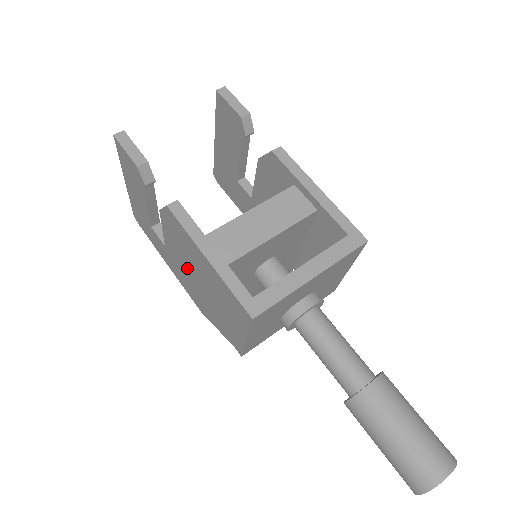
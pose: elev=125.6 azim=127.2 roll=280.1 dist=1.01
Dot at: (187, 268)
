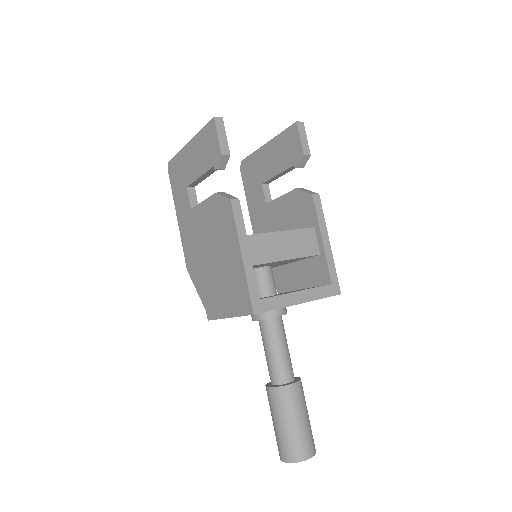
Dot at: (206, 240)
